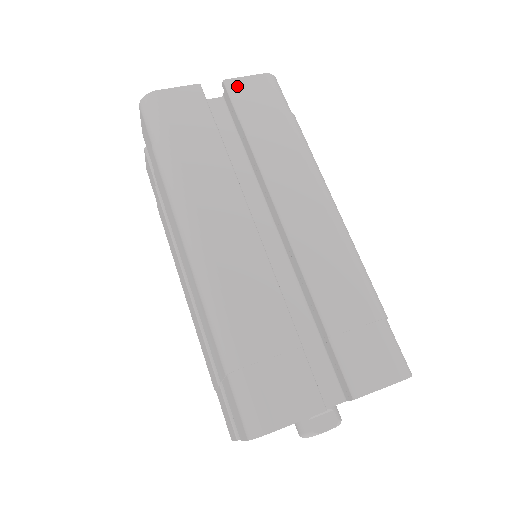
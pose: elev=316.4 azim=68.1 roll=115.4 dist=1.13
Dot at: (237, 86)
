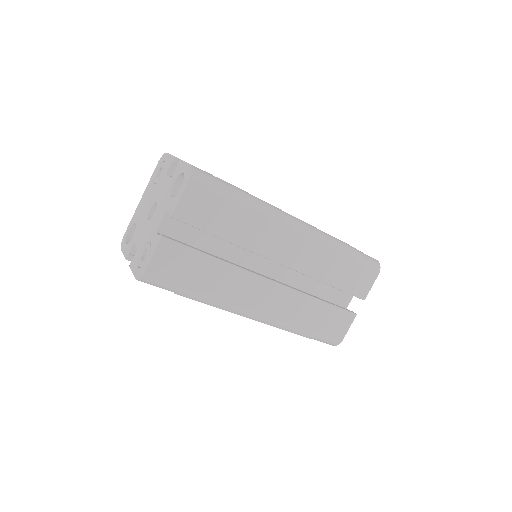
Dot at: (184, 212)
